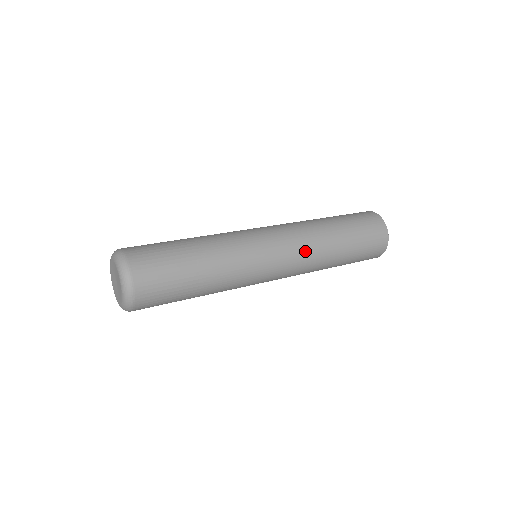
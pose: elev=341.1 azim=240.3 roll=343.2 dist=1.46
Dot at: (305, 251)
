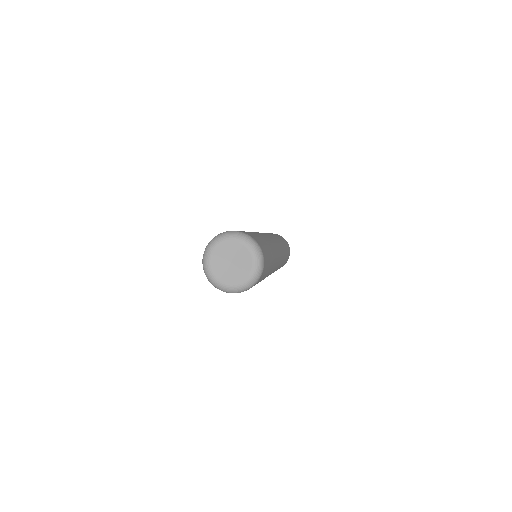
Dot at: occluded
